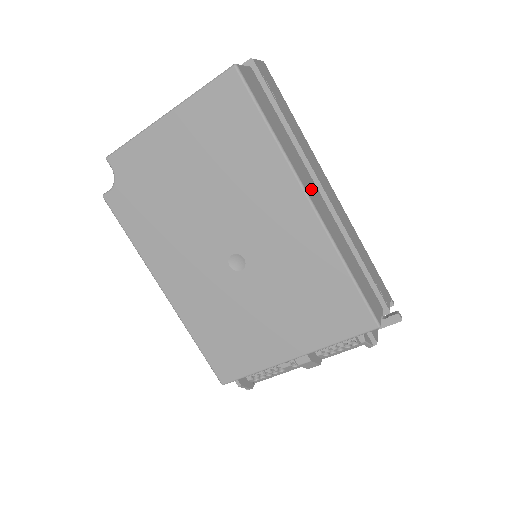
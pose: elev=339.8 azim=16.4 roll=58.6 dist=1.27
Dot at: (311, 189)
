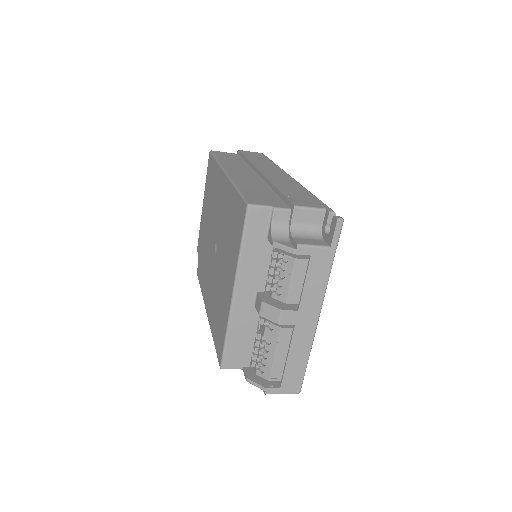
Dot at: (239, 171)
